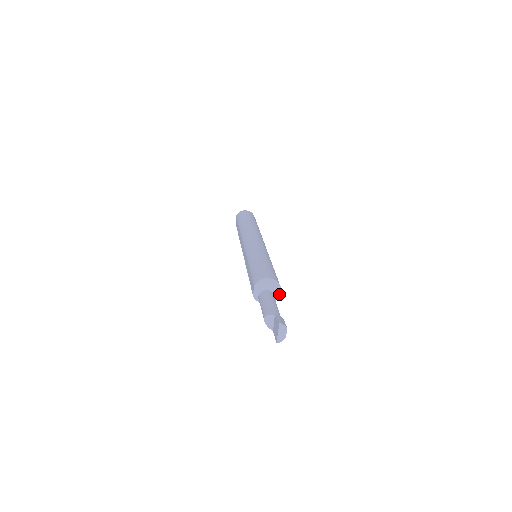
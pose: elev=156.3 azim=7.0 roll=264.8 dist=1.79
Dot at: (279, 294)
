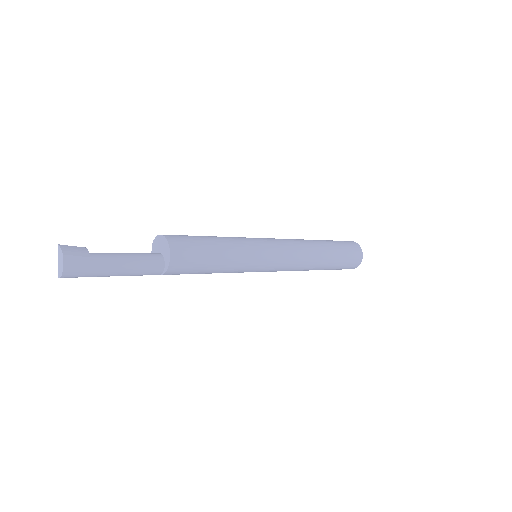
Dot at: (169, 262)
